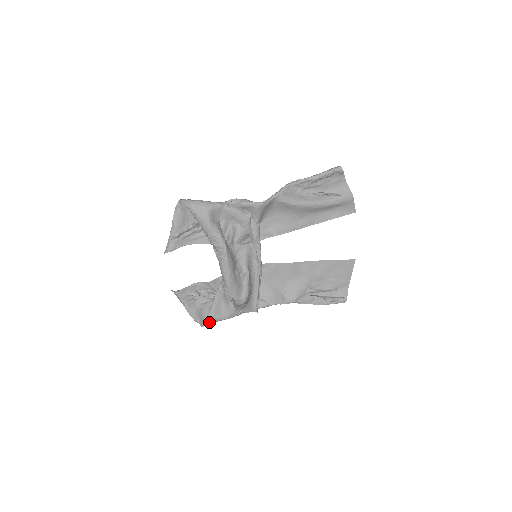
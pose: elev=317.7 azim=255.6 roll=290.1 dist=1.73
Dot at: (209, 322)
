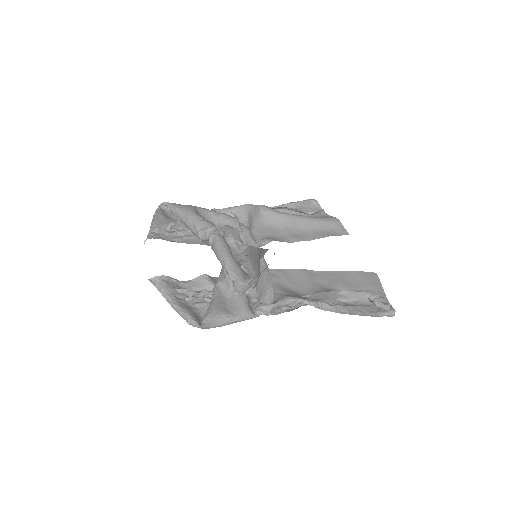
Dot at: (211, 318)
